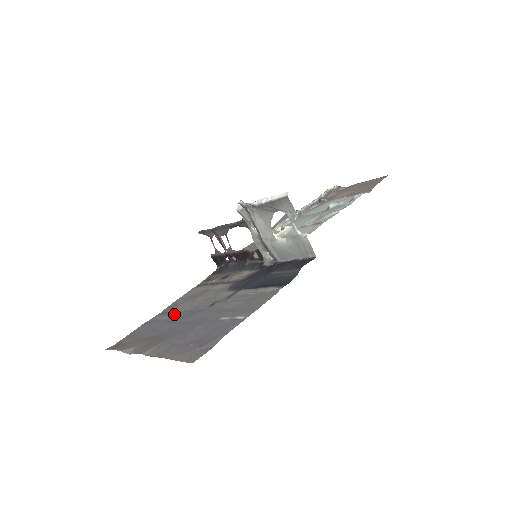
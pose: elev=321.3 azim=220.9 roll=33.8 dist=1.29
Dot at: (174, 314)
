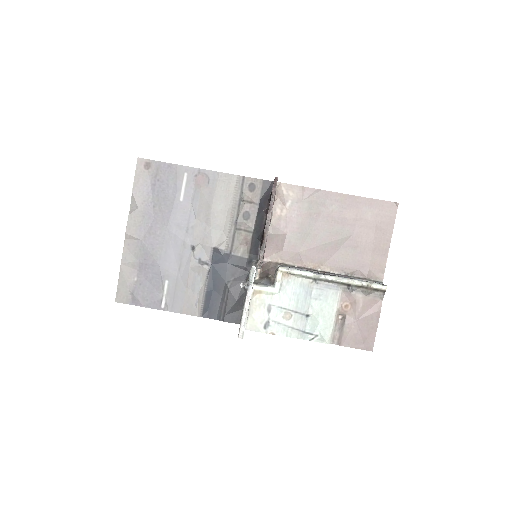
Dot at: (188, 201)
